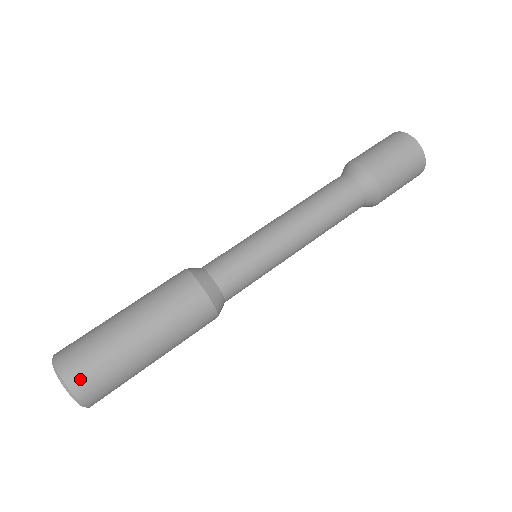
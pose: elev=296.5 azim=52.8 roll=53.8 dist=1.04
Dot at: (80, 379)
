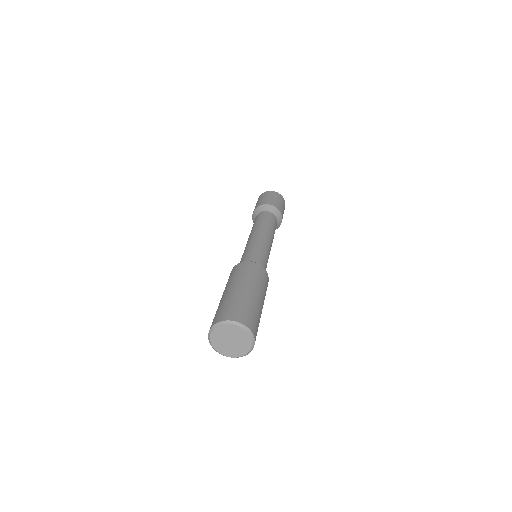
Dot at: (220, 317)
